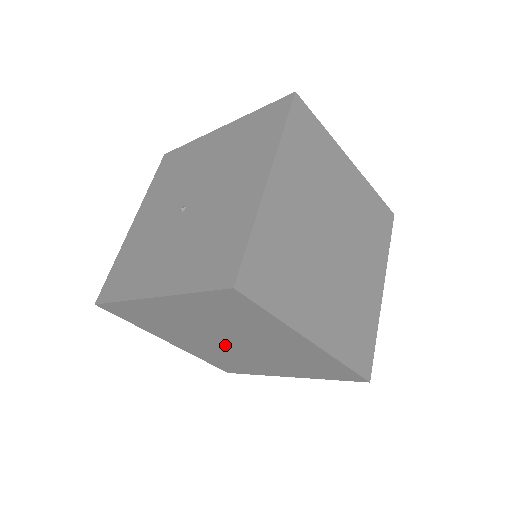
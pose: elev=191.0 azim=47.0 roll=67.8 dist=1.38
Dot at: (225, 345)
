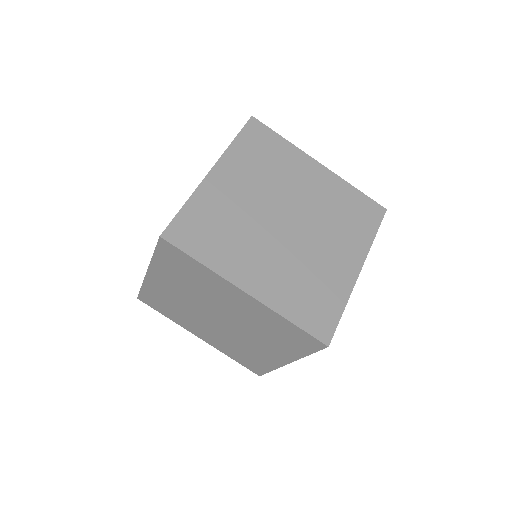
Dot at: (220, 325)
